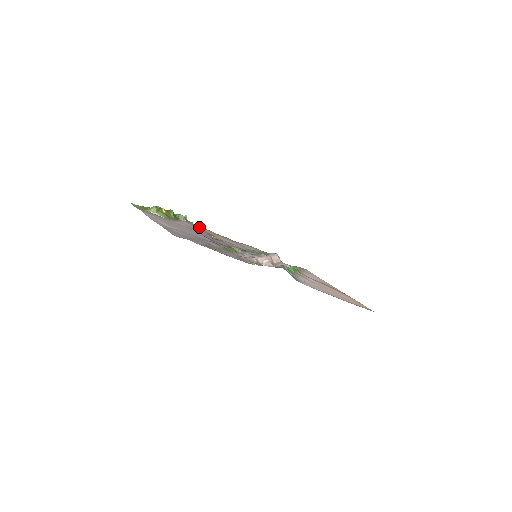
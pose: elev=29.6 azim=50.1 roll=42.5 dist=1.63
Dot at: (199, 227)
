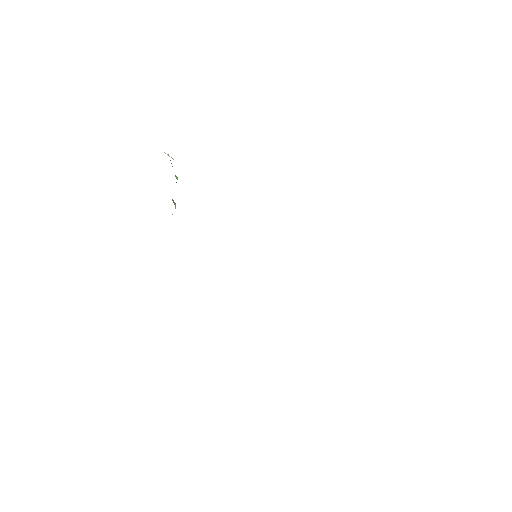
Dot at: occluded
